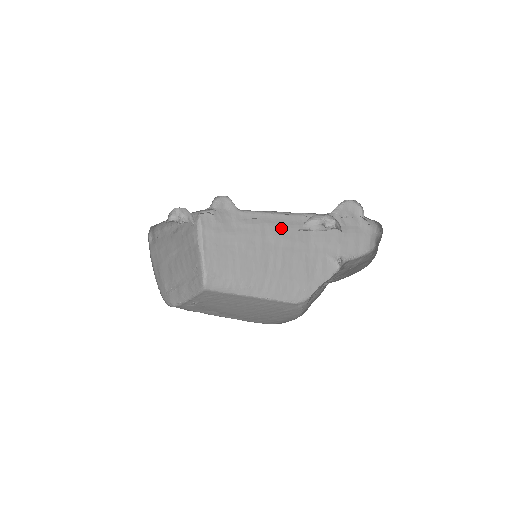
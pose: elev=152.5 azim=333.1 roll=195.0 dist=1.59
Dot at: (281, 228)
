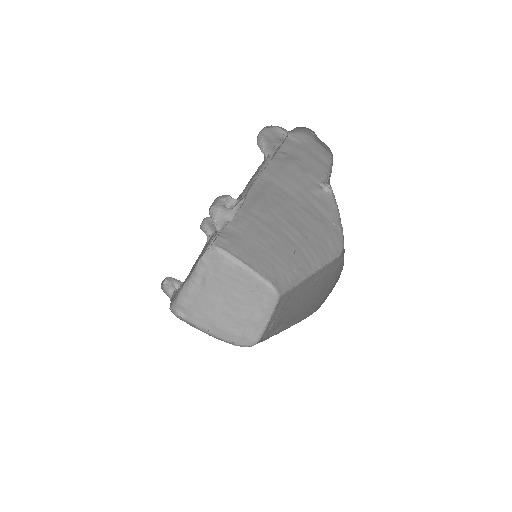
Dot at: (261, 203)
